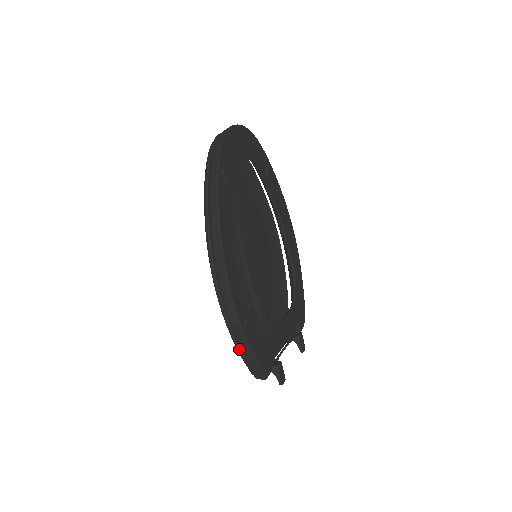
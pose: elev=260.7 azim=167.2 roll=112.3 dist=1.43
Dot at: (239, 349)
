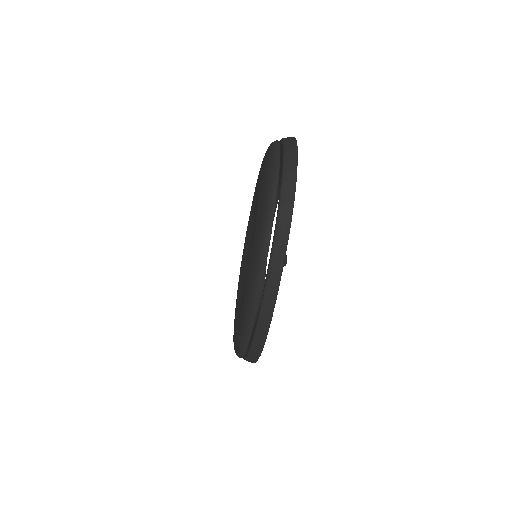
Dot at: occluded
